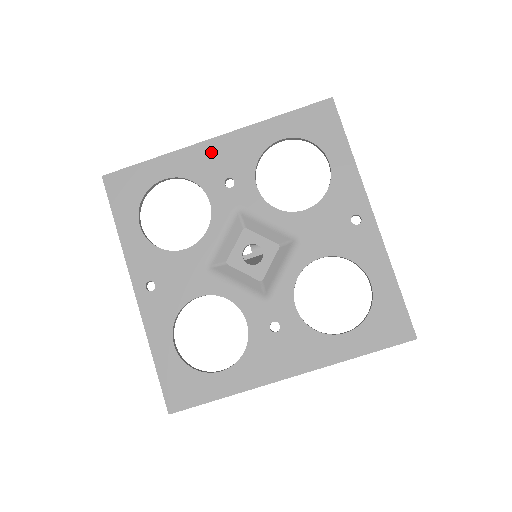
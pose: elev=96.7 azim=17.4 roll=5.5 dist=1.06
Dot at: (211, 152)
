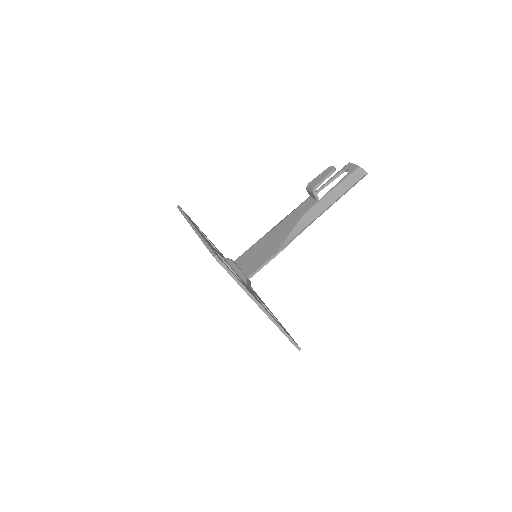
Dot at: occluded
